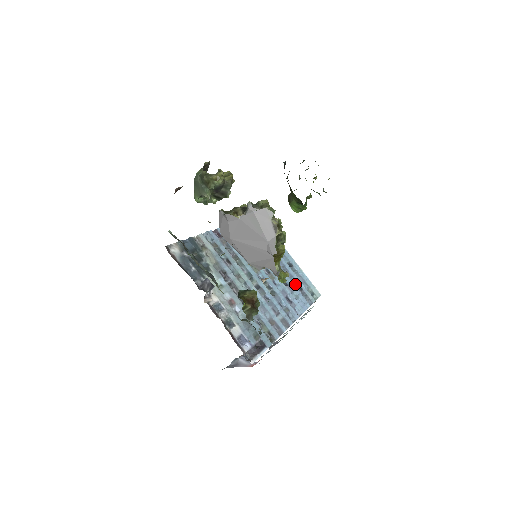
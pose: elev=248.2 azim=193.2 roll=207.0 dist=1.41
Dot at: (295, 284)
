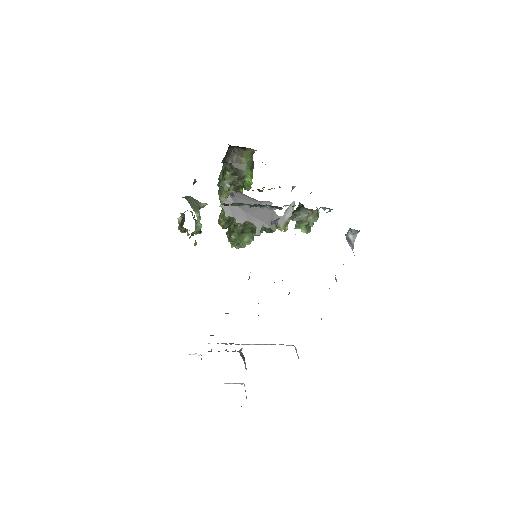
Dot at: occluded
